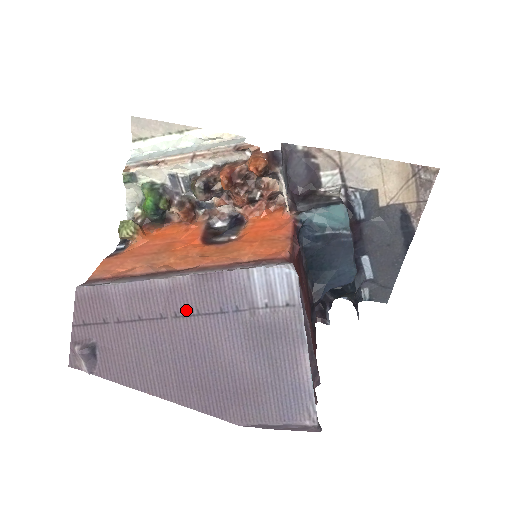
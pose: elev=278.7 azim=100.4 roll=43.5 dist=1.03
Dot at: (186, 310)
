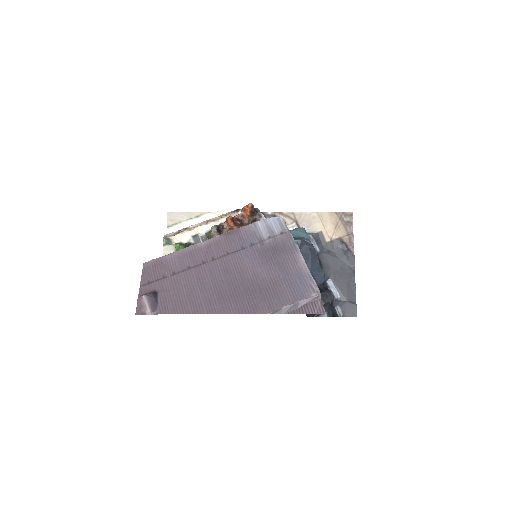
Dot at: (219, 254)
